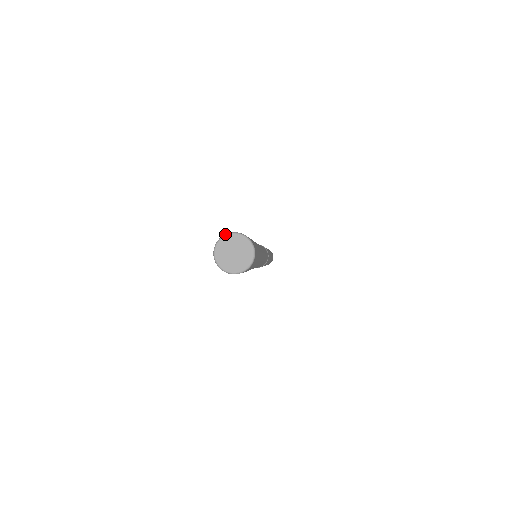
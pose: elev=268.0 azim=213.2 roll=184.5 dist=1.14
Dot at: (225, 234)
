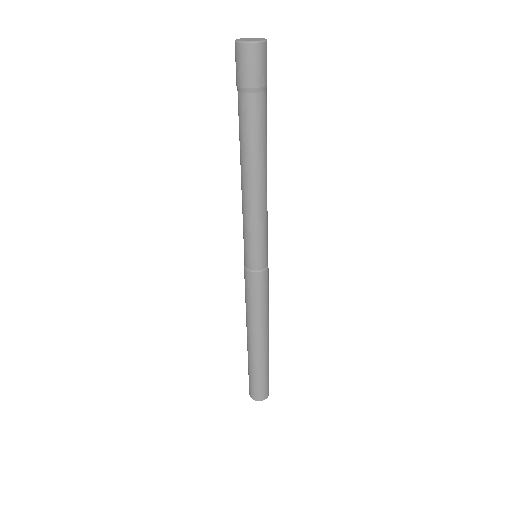
Dot at: (257, 38)
